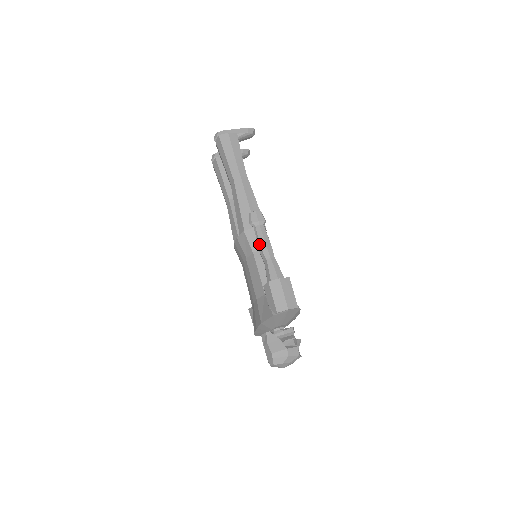
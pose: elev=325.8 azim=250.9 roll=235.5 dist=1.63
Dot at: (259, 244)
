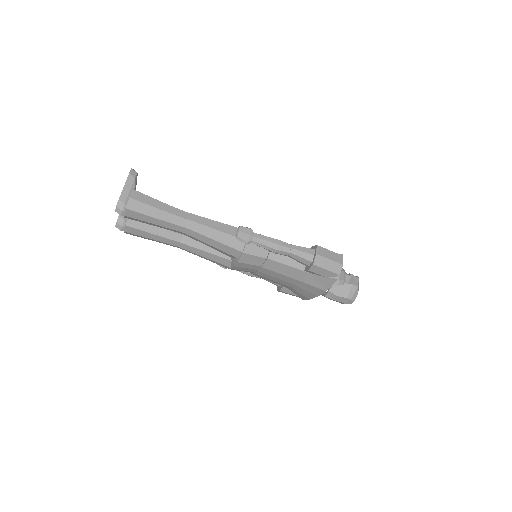
Dot at: (272, 249)
